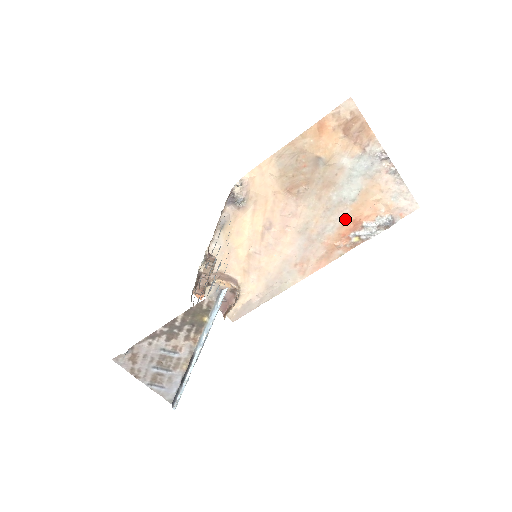
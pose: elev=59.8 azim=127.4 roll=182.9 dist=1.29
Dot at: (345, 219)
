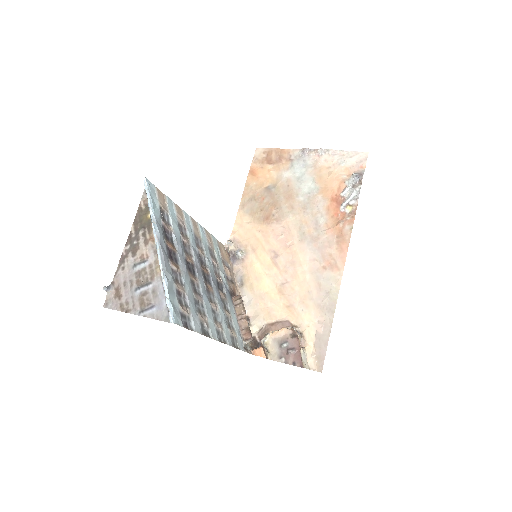
Dot at: (325, 204)
